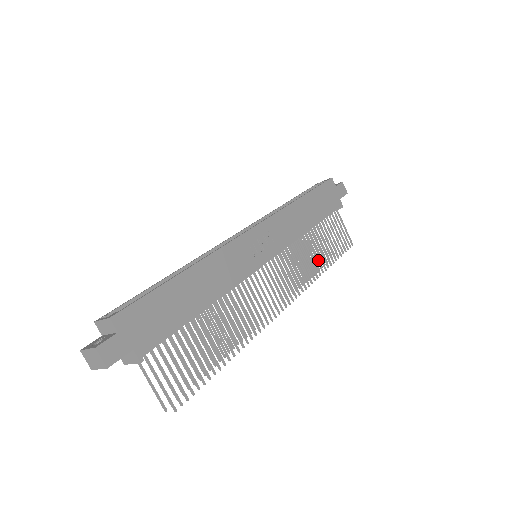
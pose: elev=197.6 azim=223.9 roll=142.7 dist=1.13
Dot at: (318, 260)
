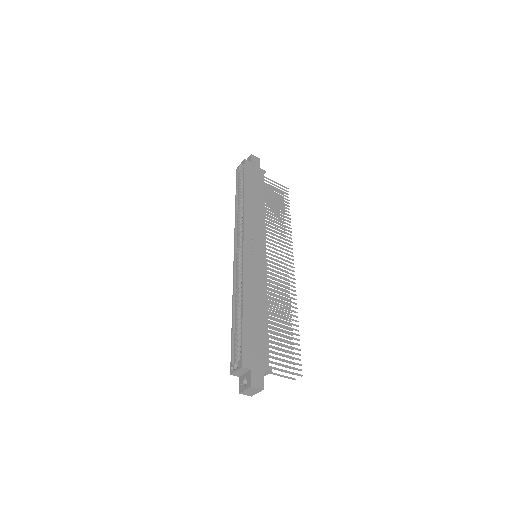
Dot at: (283, 221)
